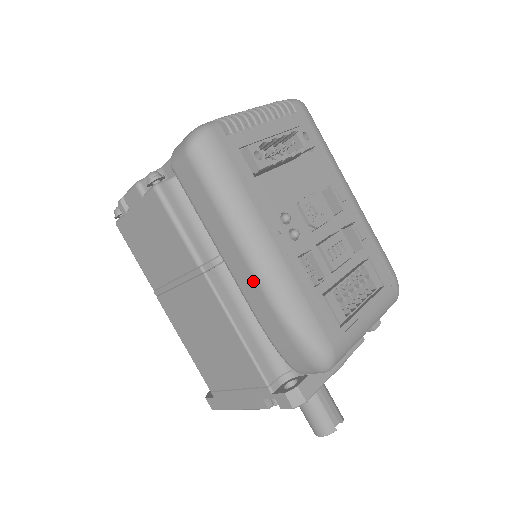
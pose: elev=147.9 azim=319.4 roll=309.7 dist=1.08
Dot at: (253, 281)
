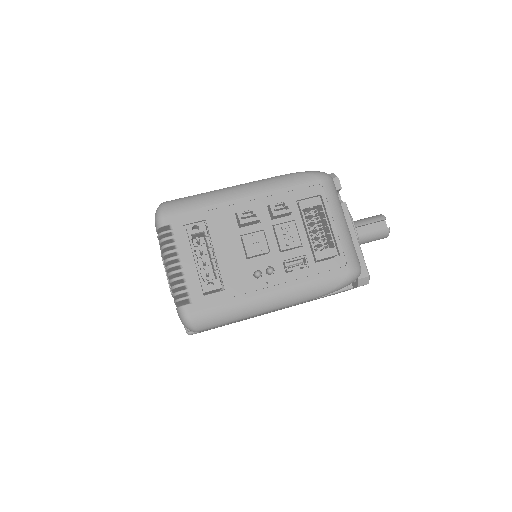
Dot at: occluded
